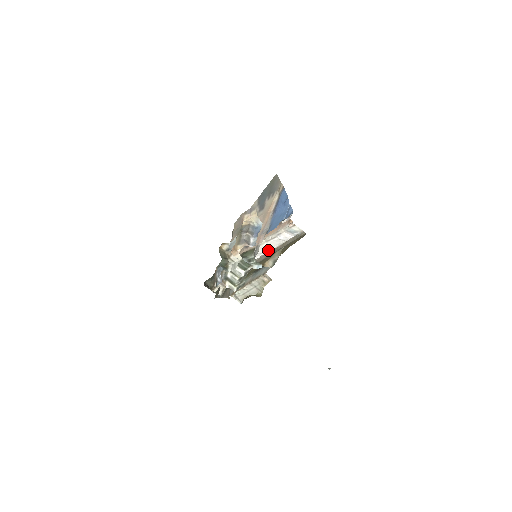
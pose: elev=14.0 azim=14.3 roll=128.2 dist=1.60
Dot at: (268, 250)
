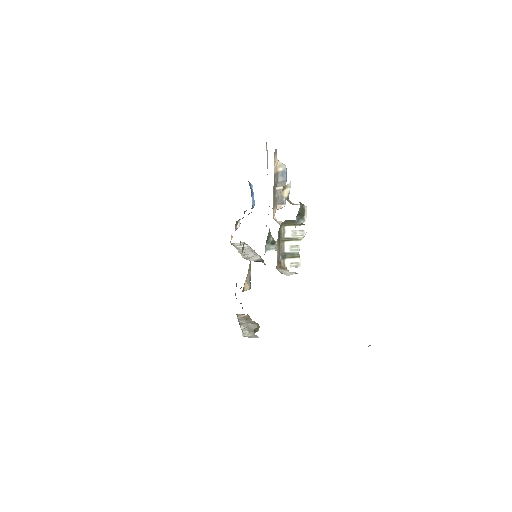
Dot at: (254, 252)
